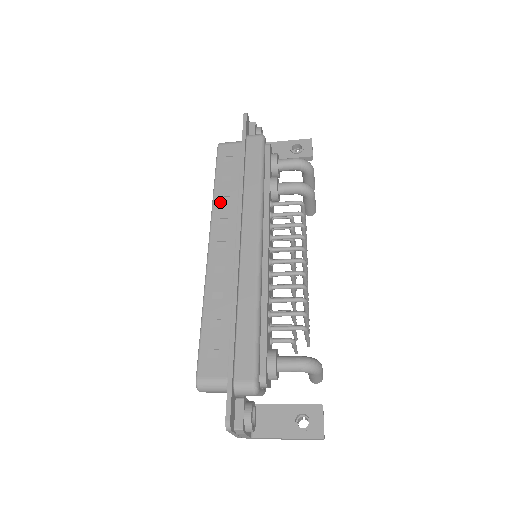
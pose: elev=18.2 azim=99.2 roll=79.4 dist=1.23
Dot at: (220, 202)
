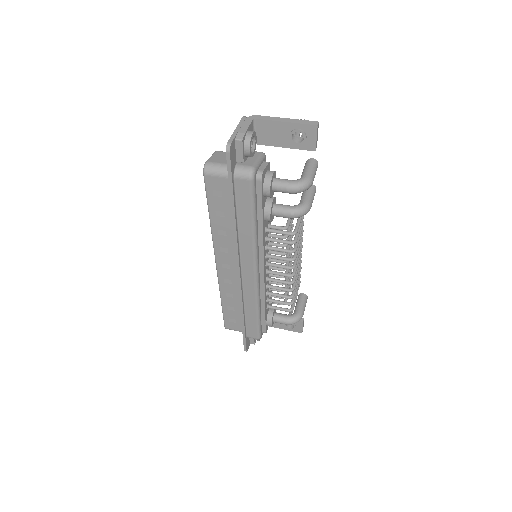
Dot at: (218, 234)
